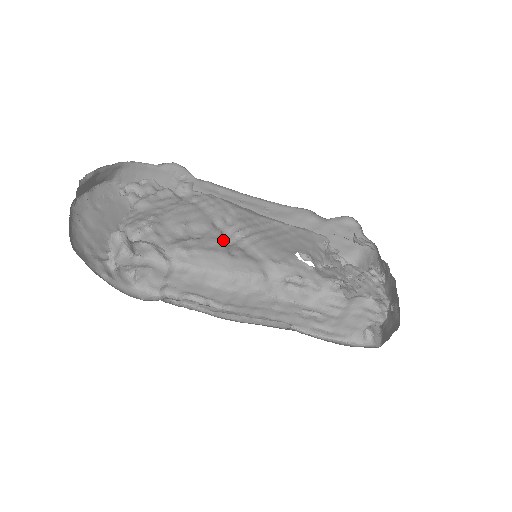
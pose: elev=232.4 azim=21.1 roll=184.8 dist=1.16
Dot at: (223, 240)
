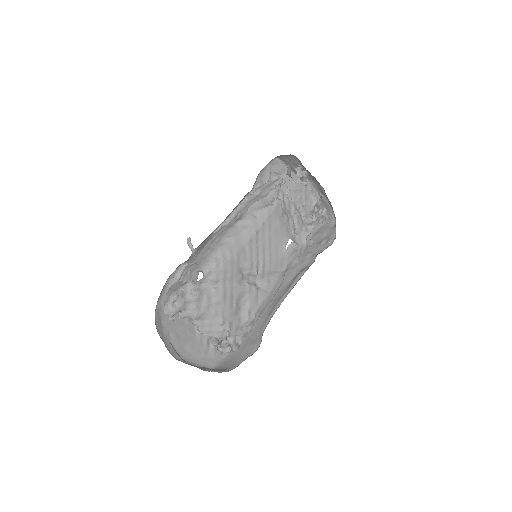
Dot at: (257, 289)
